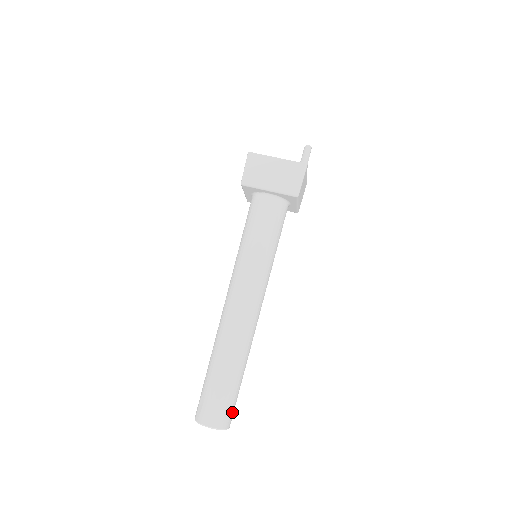
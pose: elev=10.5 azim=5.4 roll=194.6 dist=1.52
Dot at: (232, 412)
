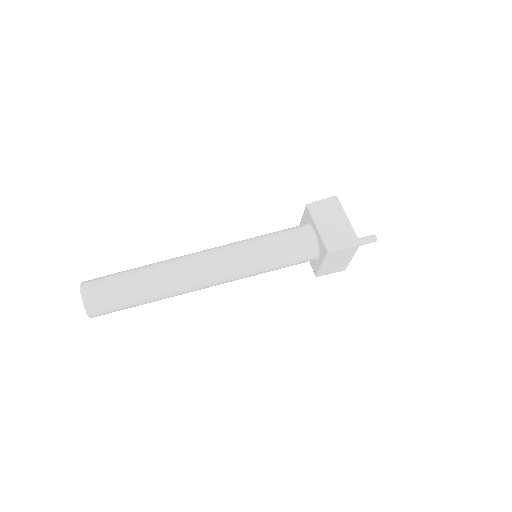
Dot at: (106, 309)
